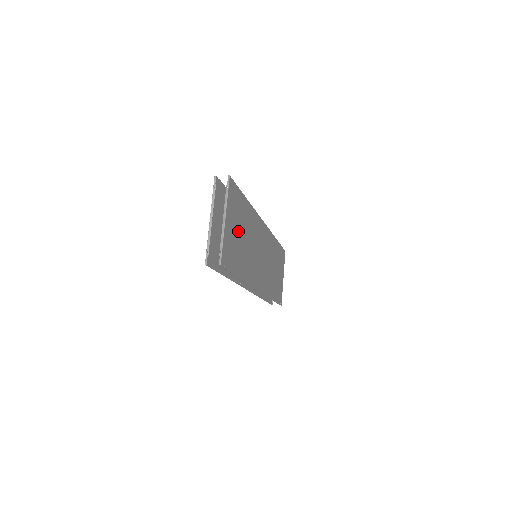
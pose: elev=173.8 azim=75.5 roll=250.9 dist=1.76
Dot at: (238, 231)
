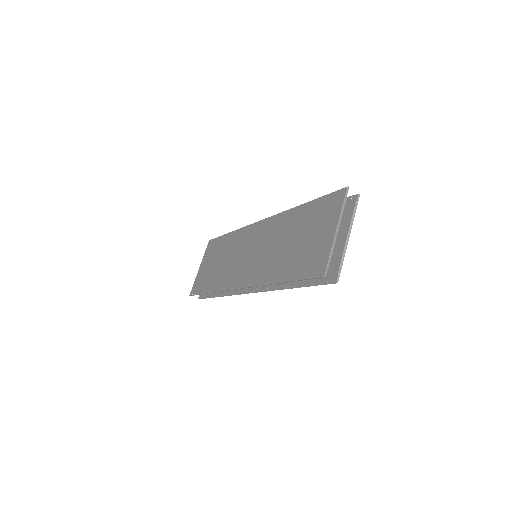
Dot at: occluded
